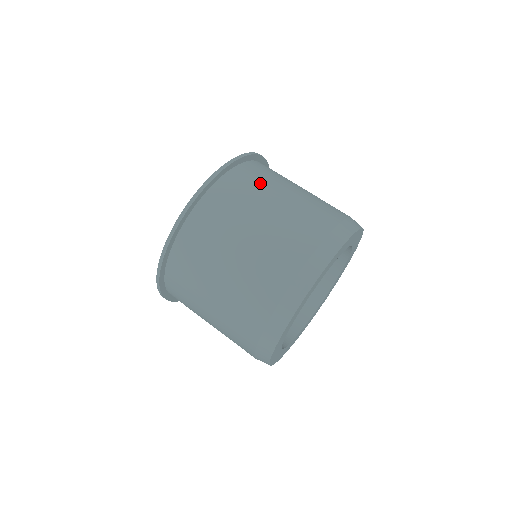
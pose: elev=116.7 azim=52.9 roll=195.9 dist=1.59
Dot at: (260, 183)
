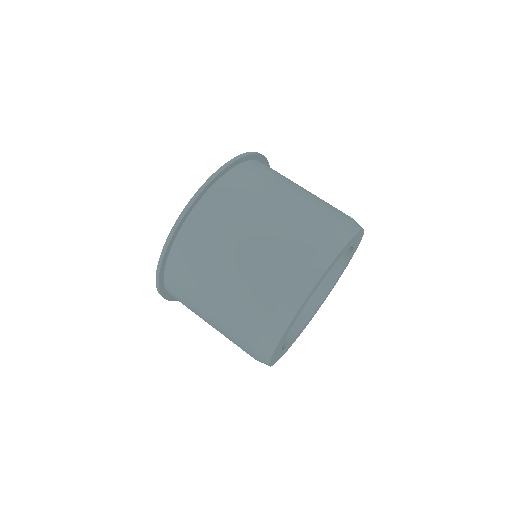
Dot at: (245, 197)
